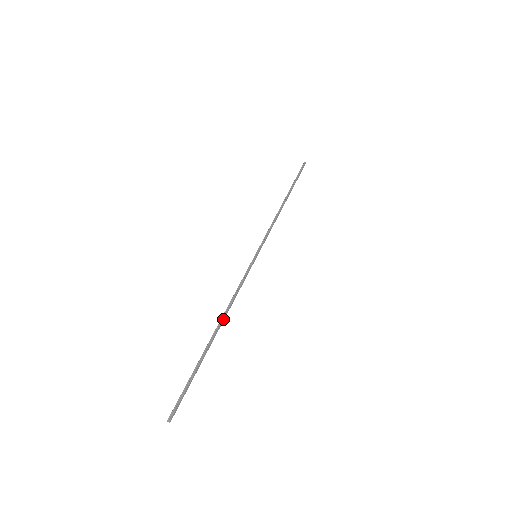
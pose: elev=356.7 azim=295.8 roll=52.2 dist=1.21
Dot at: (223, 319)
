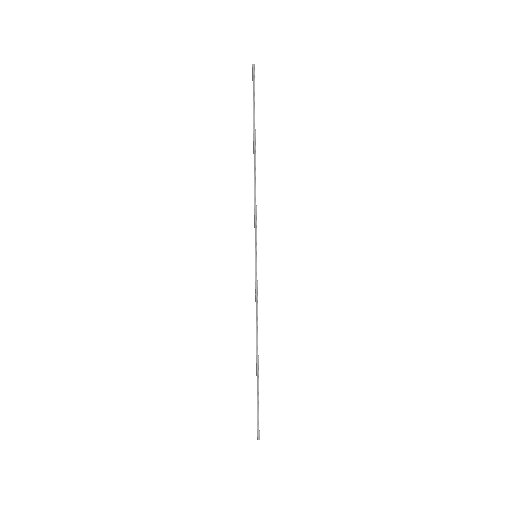
Dot at: occluded
